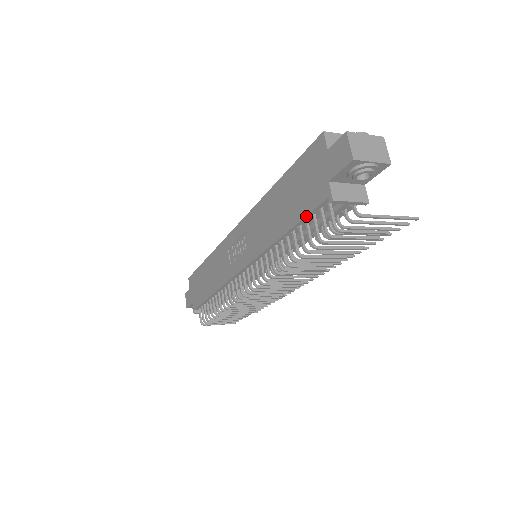
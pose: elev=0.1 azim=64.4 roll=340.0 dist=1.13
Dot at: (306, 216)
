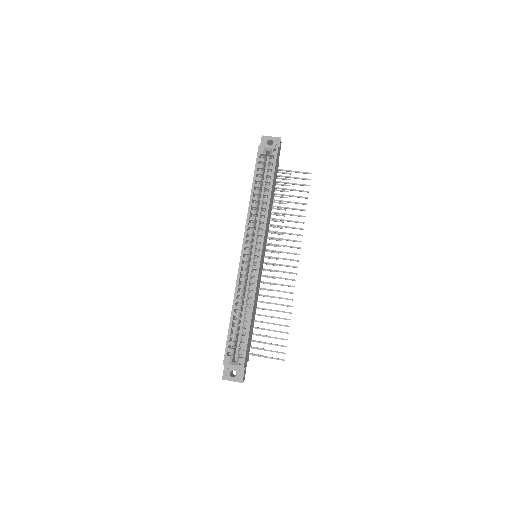
Dot at: occluded
